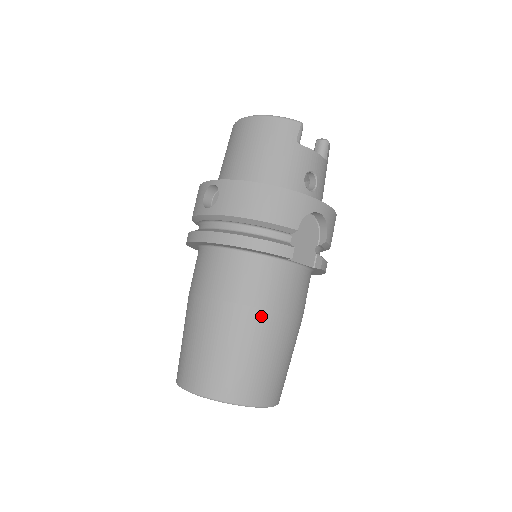
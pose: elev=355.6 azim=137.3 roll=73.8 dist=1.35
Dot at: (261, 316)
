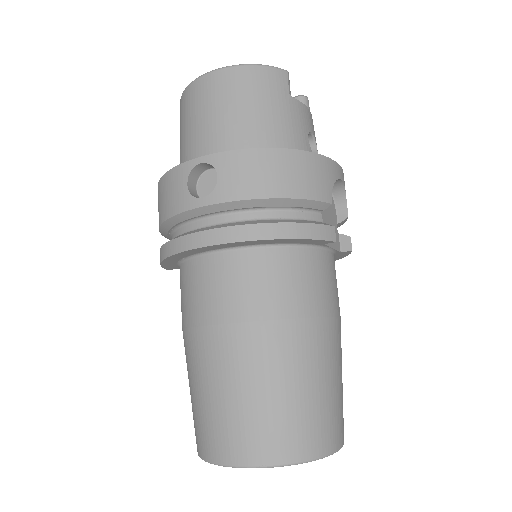
Dot at: (316, 328)
